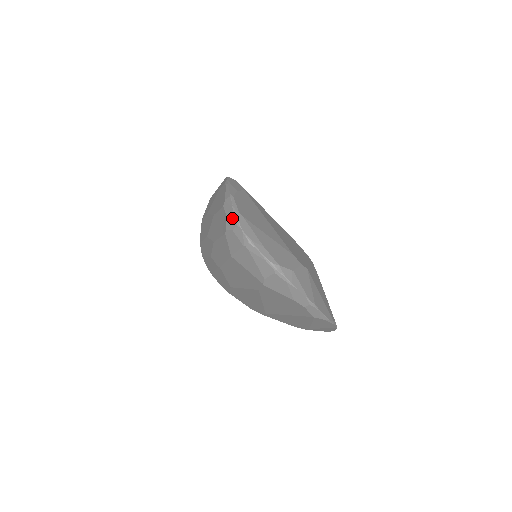
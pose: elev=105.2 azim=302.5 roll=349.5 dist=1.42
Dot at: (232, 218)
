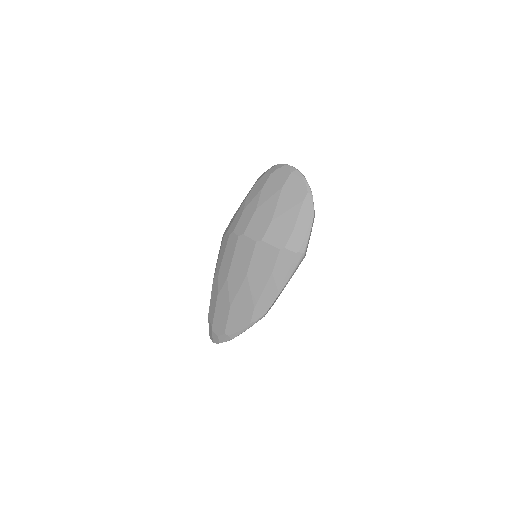
Dot at: (216, 341)
